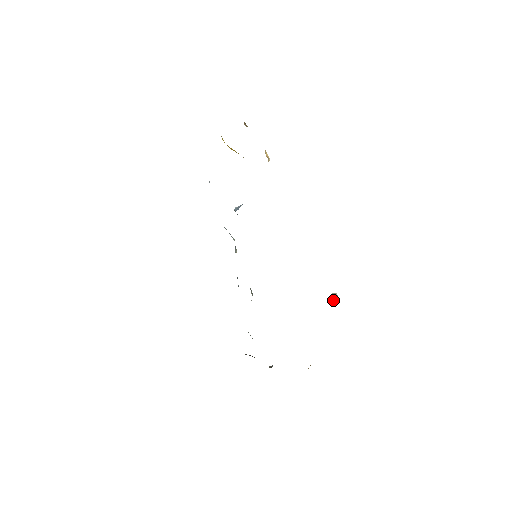
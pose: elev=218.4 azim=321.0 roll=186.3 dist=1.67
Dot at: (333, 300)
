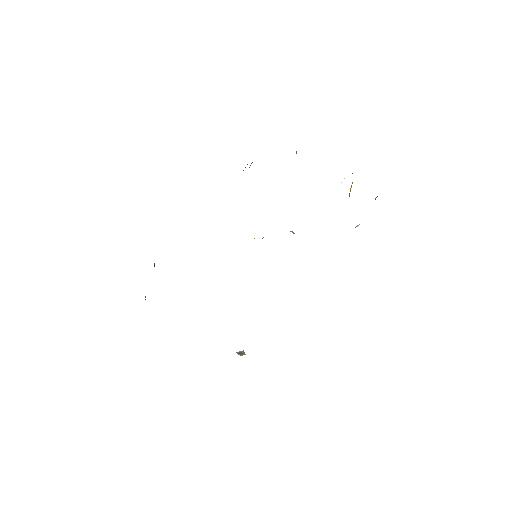
Dot at: (237, 352)
